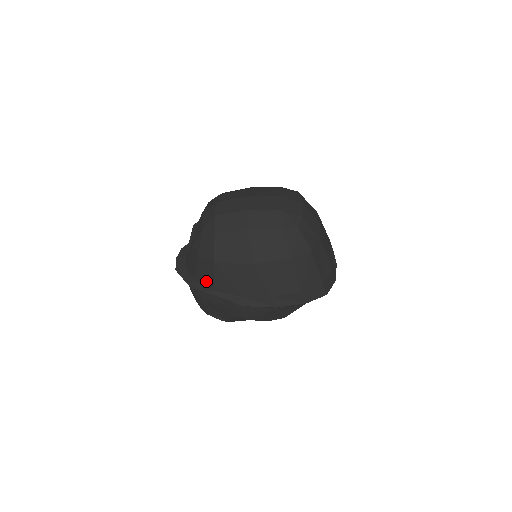
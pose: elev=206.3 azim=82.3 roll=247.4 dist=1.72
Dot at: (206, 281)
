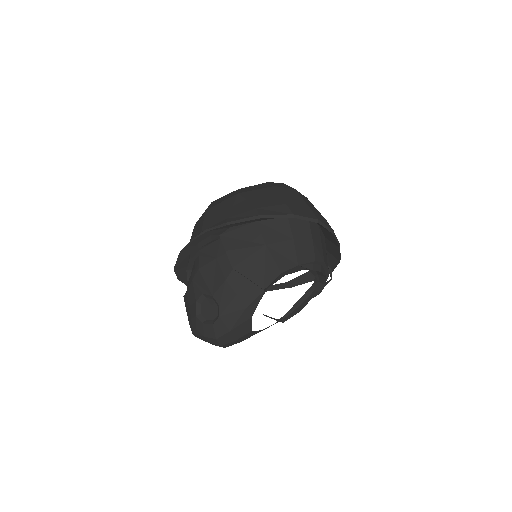
Dot at: (197, 234)
